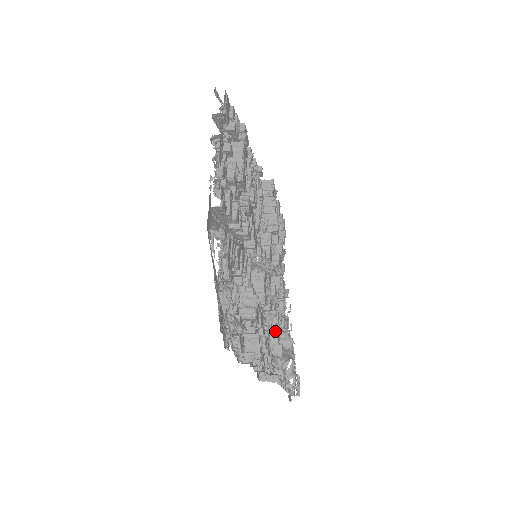
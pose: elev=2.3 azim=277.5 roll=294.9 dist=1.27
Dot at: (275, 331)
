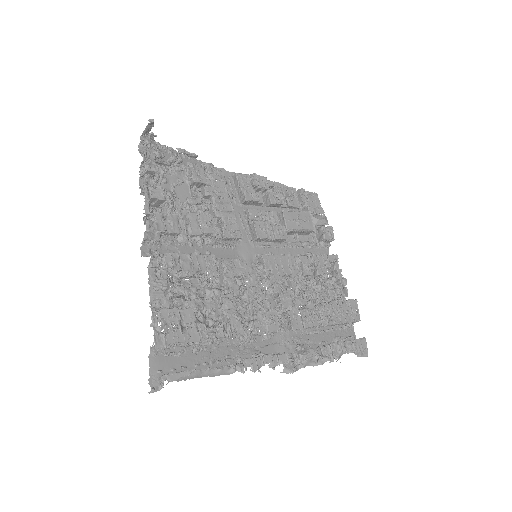
Dot at: (212, 299)
